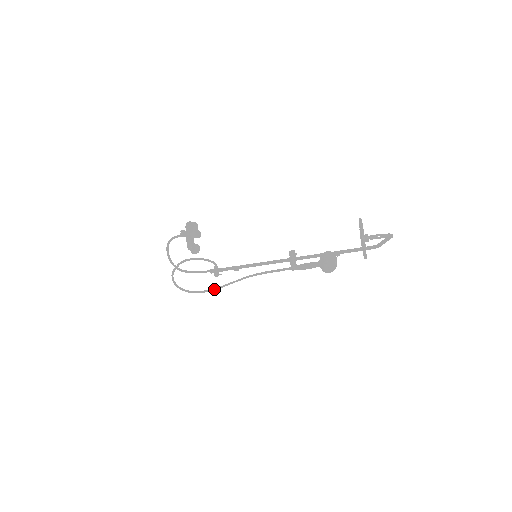
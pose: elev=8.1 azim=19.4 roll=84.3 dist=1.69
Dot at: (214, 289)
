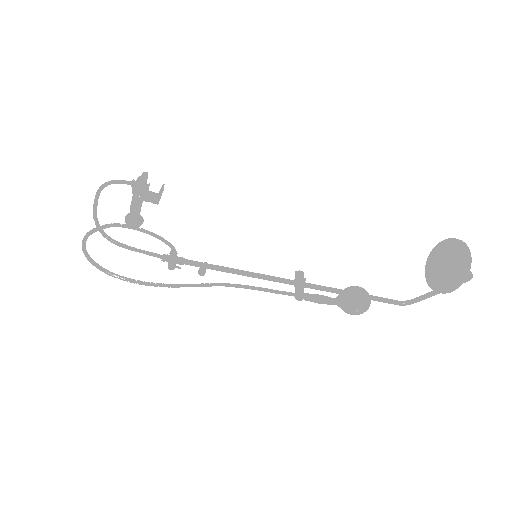
Dot at: (164, 284)
